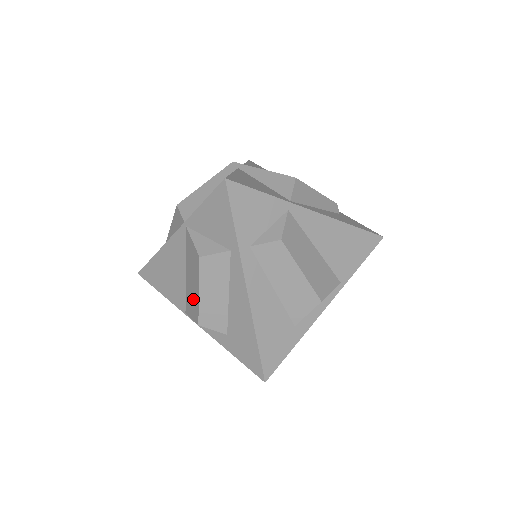
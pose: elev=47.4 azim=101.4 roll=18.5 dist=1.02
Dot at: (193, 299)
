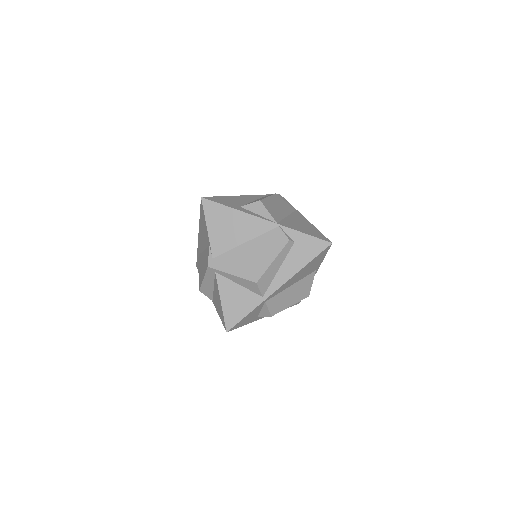
Dot at: occluded
